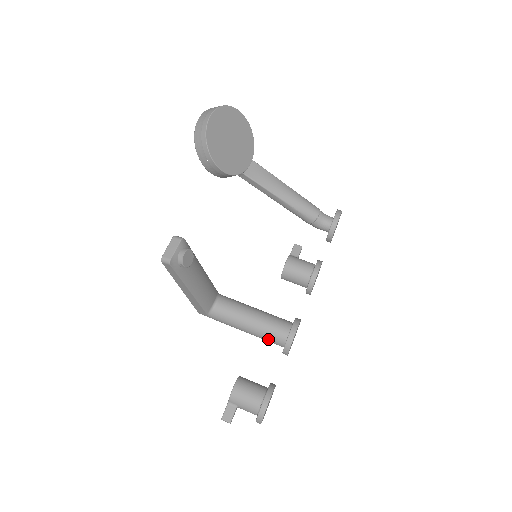
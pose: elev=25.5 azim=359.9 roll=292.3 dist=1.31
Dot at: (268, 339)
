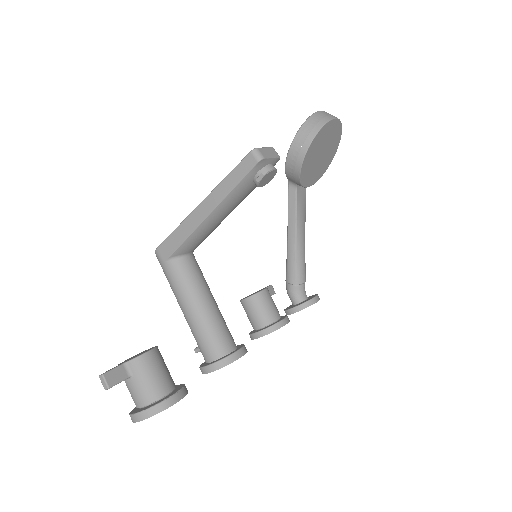
Dot at: (205, 339)
